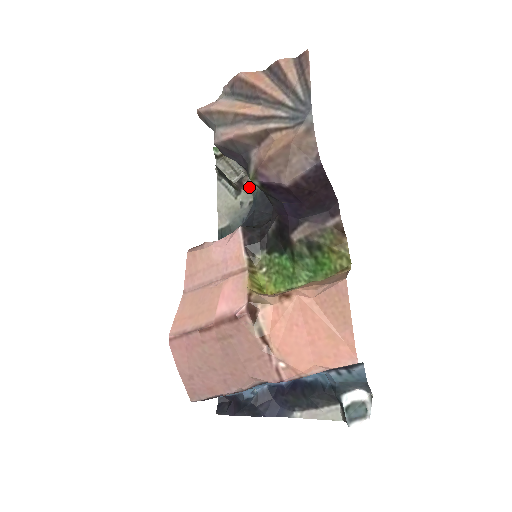
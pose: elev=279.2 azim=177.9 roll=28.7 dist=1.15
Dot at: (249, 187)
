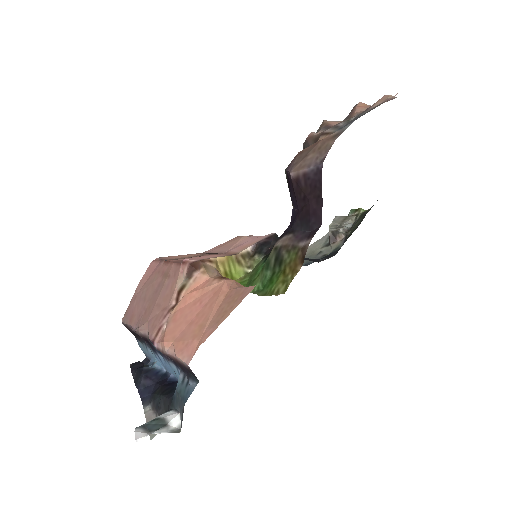
Dot at: (337, 244)
